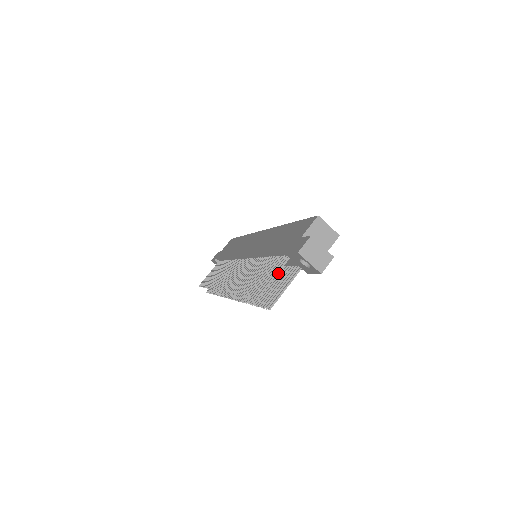
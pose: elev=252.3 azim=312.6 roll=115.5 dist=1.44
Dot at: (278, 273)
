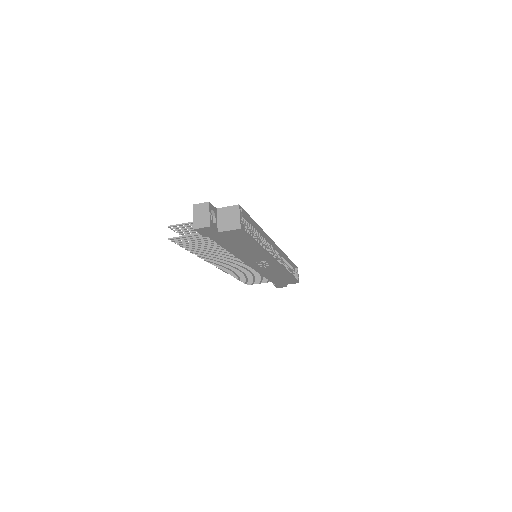
Dot at: (215, 243)
